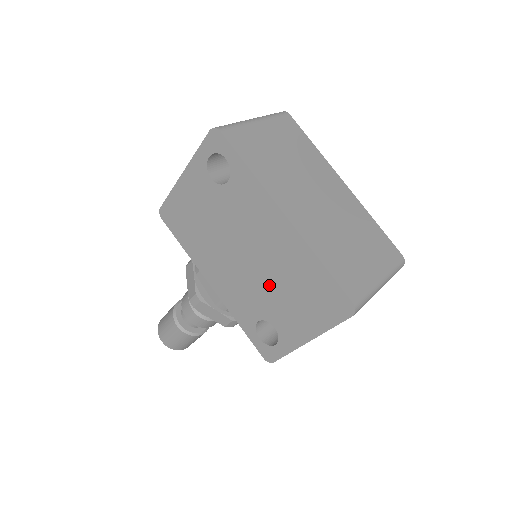
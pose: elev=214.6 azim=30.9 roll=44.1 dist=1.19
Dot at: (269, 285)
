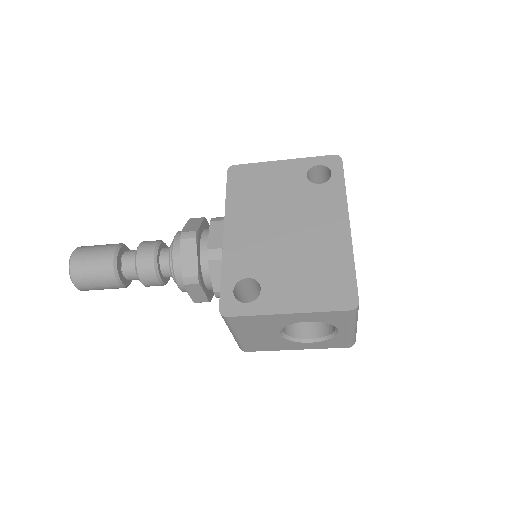
Dot at: (289, 257)
